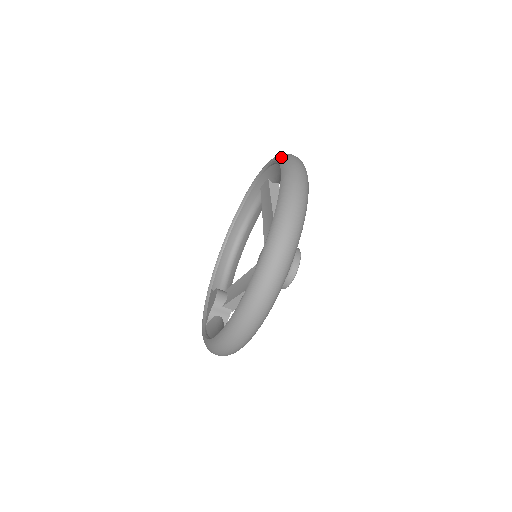
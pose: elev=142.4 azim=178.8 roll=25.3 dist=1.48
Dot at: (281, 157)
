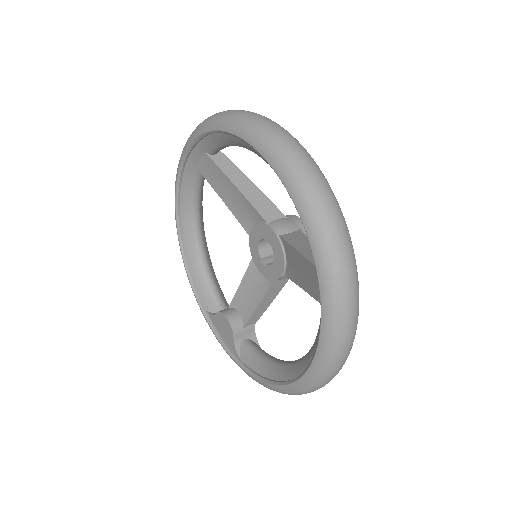
Dot at: (229, 123)
